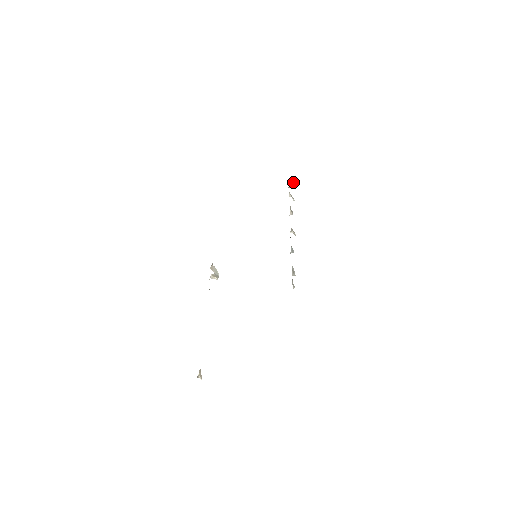
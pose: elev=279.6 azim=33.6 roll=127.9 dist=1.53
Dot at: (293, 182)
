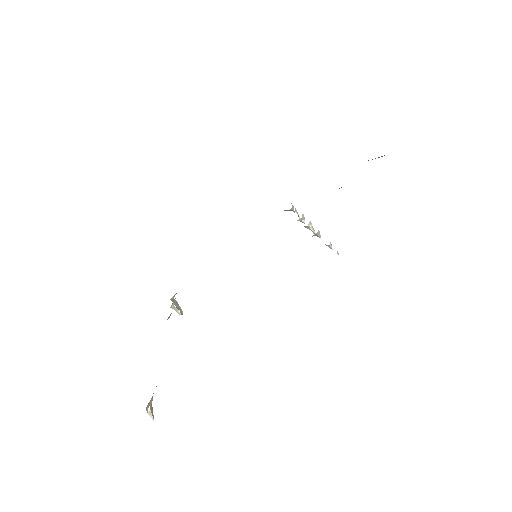
Dot at: occluded
